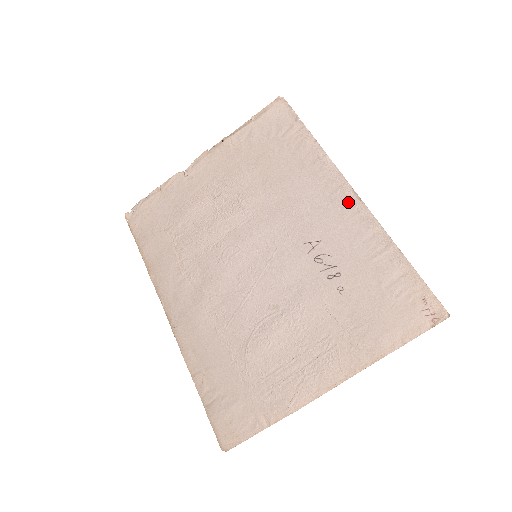
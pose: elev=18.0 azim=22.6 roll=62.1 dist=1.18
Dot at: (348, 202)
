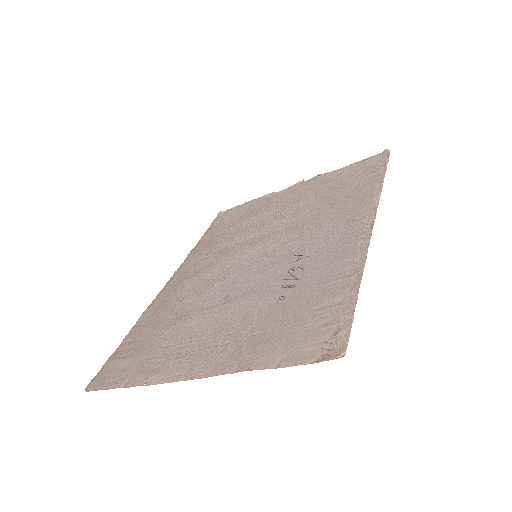
Dot at: (360, 230)
